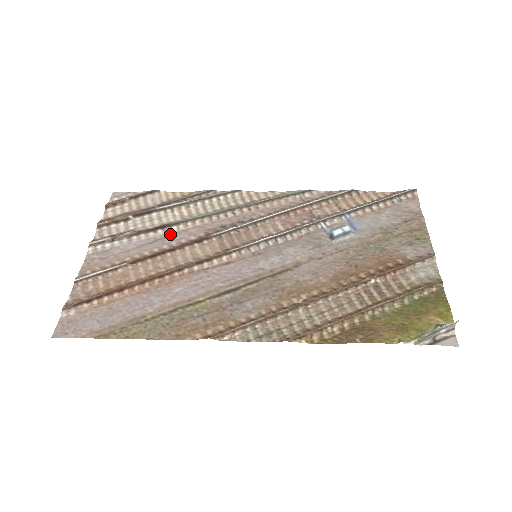
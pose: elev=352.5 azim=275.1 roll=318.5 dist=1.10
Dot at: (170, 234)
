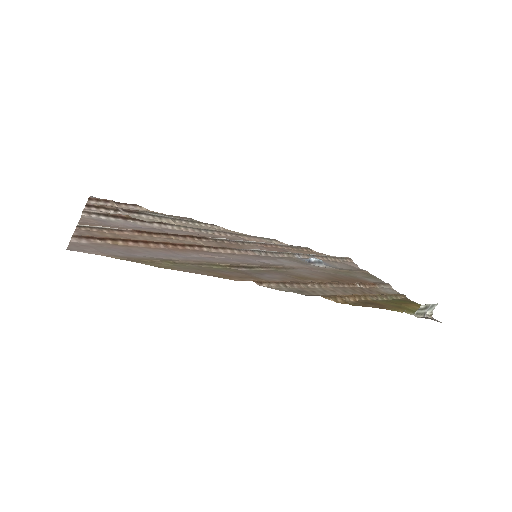
Dot at: (166, 229)
